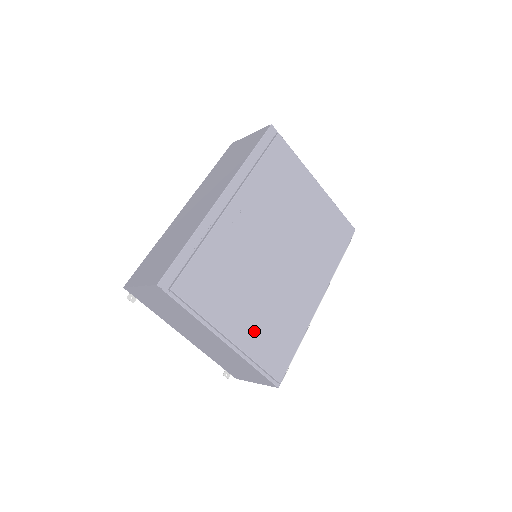
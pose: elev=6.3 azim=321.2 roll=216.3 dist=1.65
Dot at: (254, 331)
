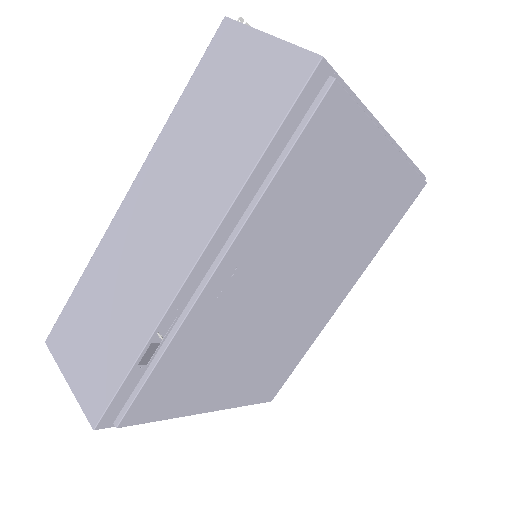
Dot at: (244, 385)
